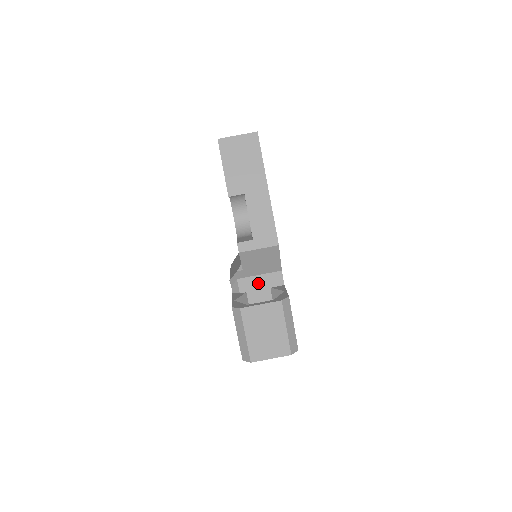
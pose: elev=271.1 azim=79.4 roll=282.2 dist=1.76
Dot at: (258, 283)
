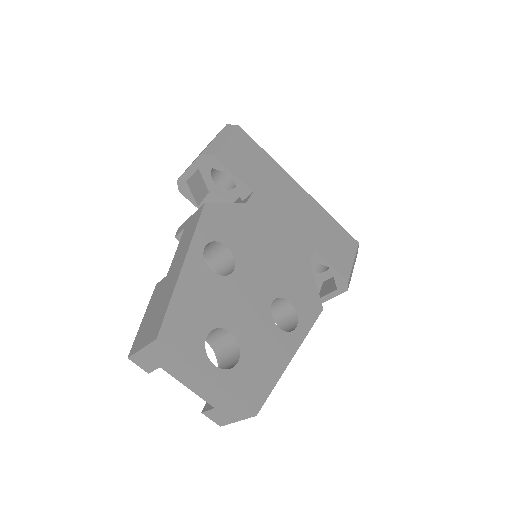
Dot at: occluded
